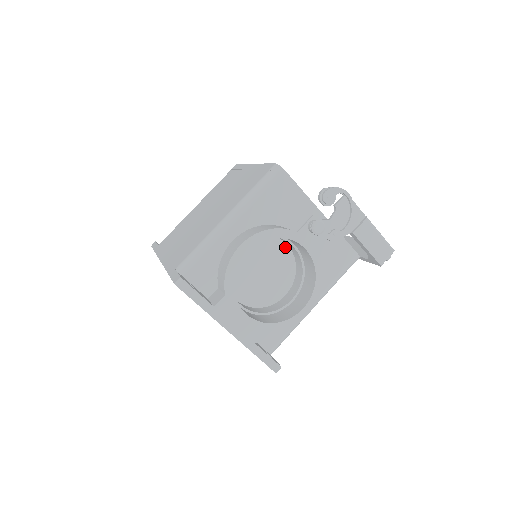
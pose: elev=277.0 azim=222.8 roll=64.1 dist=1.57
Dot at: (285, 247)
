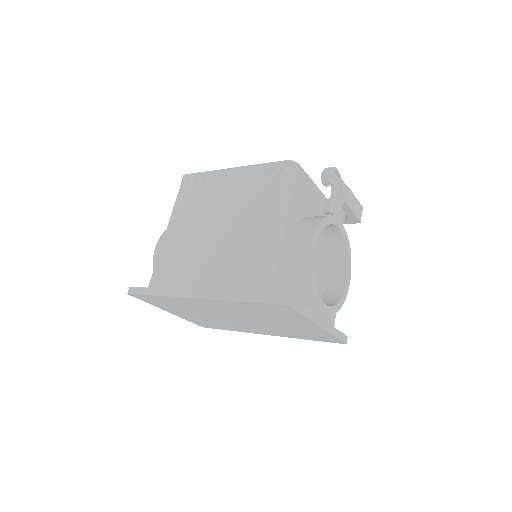
Dot at: occluded
